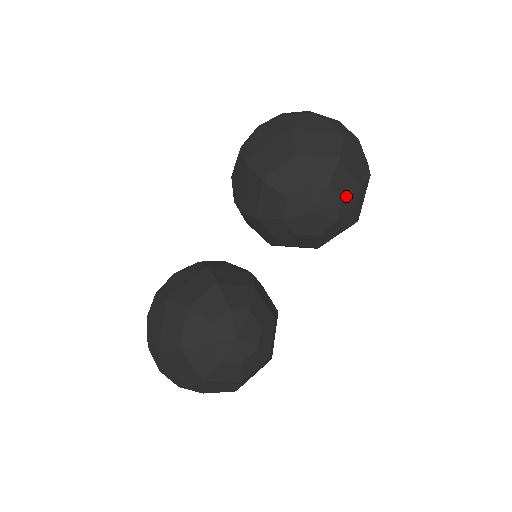
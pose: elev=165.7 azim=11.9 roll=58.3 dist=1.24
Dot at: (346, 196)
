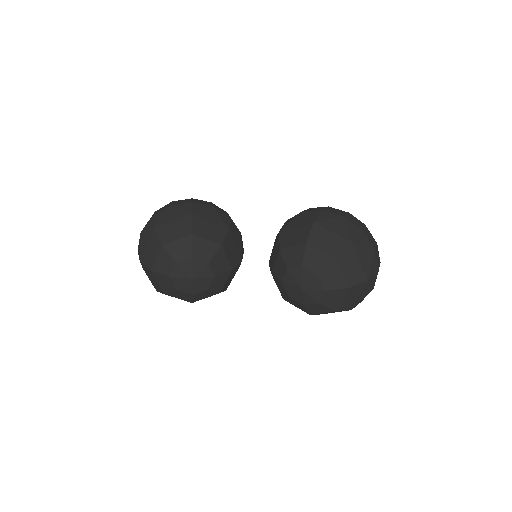
Dot at: (325, 304)
